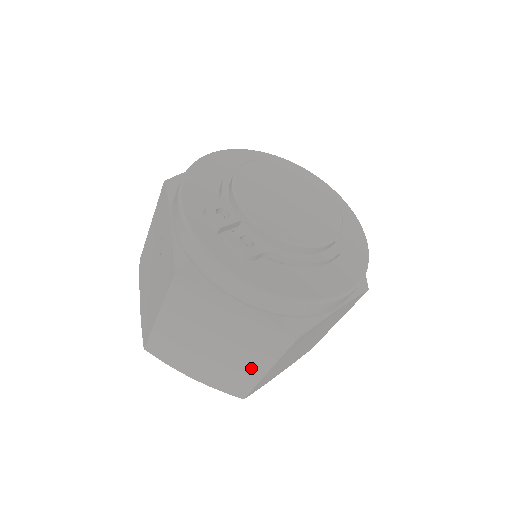
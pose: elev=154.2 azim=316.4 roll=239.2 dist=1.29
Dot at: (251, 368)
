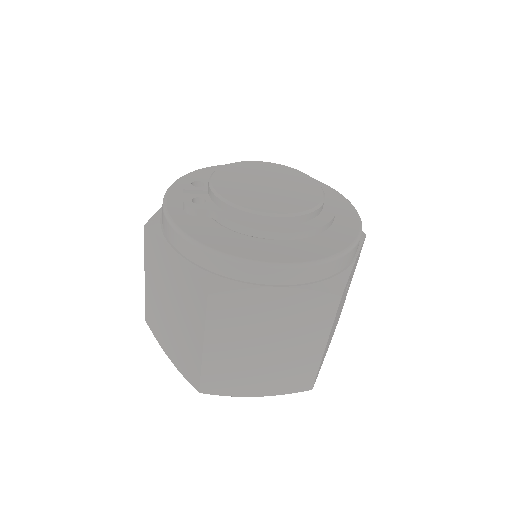
Dot at: (194, 342)
